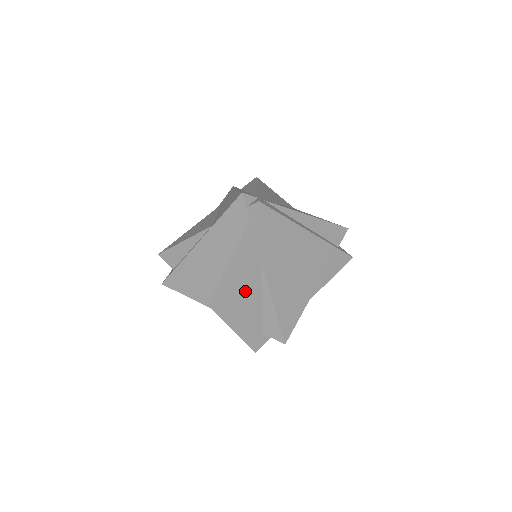
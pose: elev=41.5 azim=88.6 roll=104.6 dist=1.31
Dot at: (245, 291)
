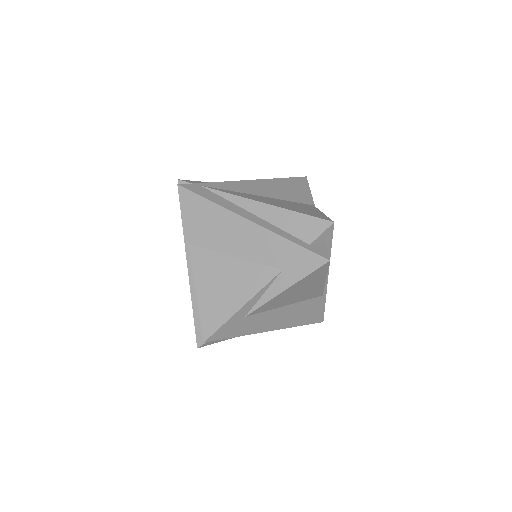
Dot at: occluded
